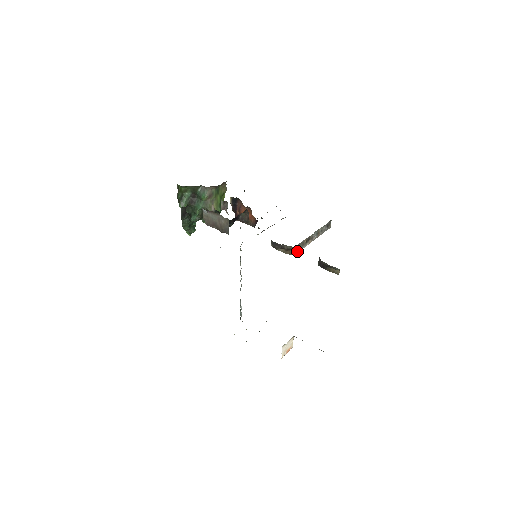
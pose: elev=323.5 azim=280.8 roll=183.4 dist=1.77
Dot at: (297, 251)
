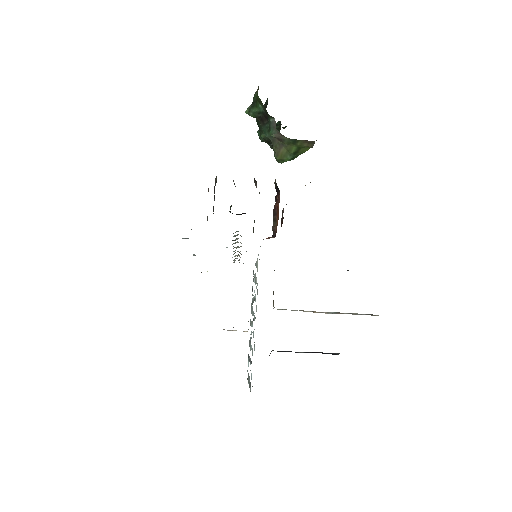
Dot at: (282, 309)
